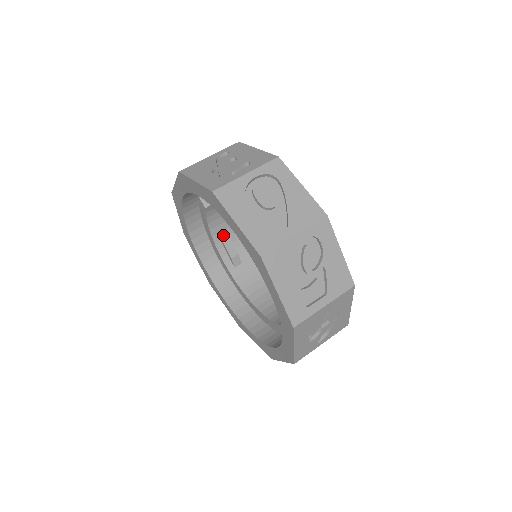
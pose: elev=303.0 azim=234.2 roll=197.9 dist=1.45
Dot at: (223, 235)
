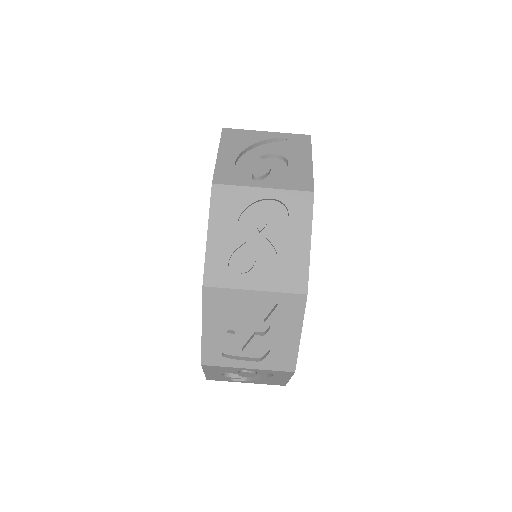
Dot at: occluded
